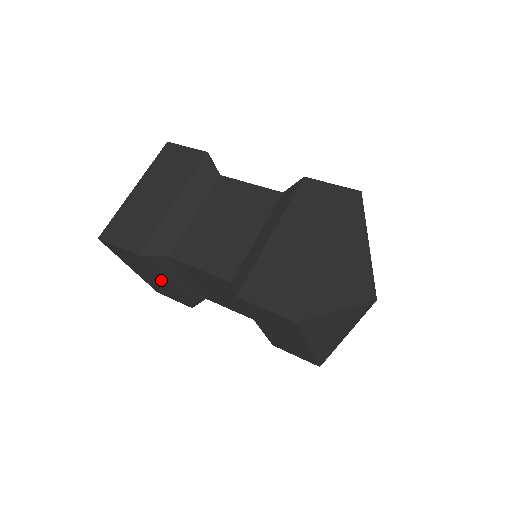
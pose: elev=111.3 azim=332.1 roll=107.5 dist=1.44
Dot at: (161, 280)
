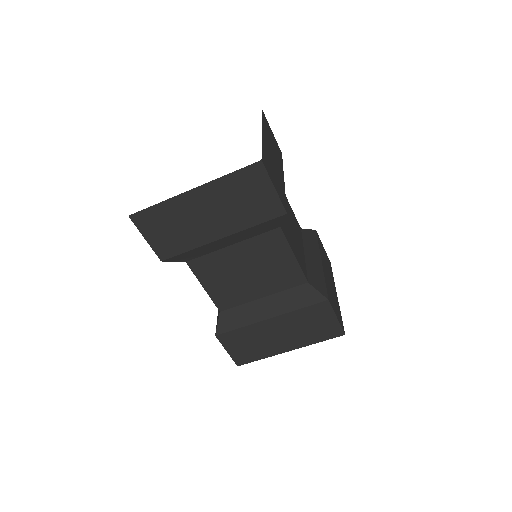
Dot at: occluded
